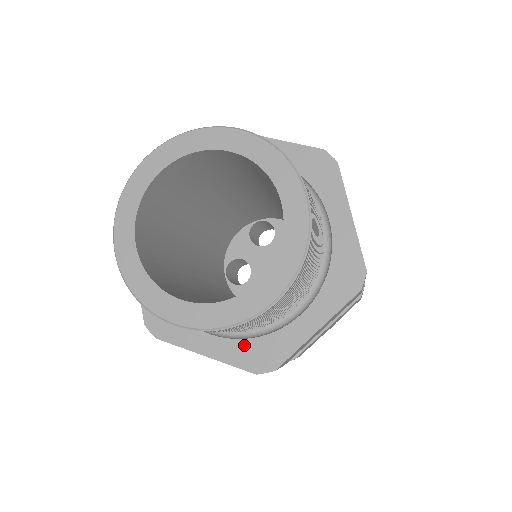
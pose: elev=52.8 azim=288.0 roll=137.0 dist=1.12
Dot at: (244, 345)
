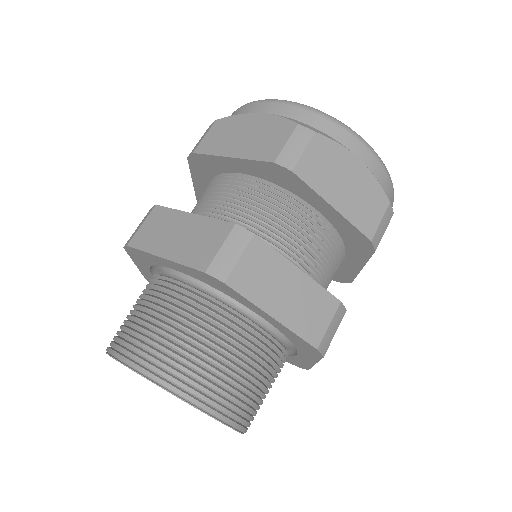
Dot at: occluded
